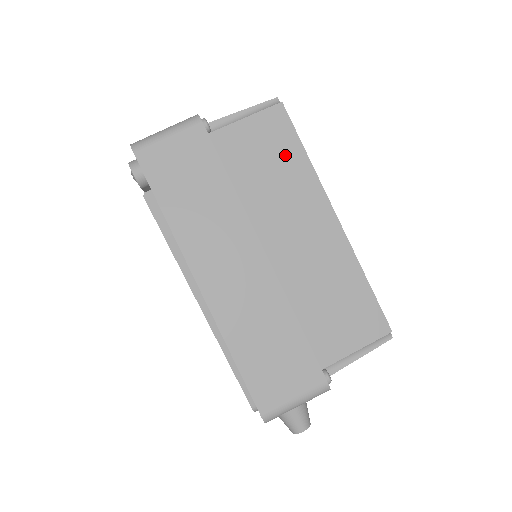
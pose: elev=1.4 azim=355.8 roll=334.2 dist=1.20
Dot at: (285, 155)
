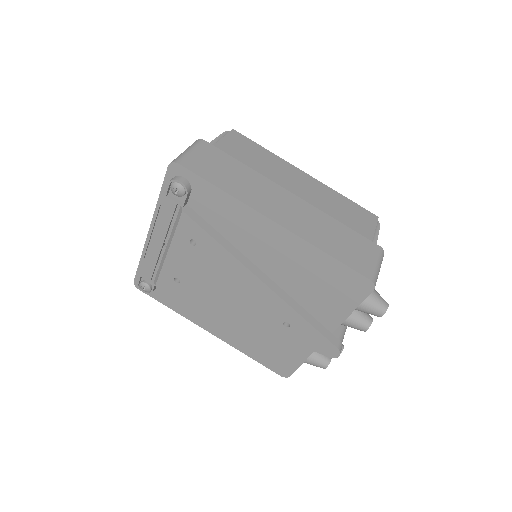
Dot at: (256, 151)
